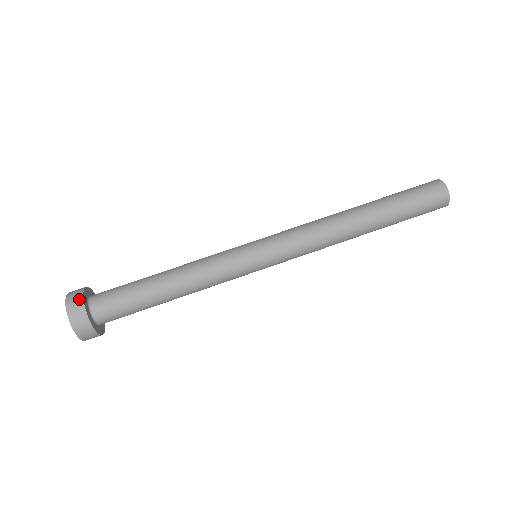
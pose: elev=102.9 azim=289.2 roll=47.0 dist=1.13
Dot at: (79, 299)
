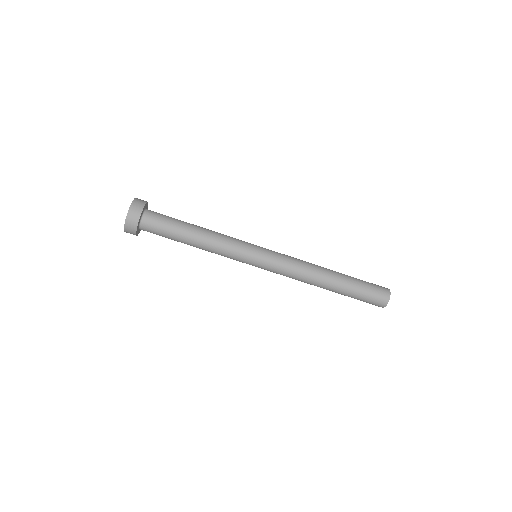
Dot at: (136, 221)
